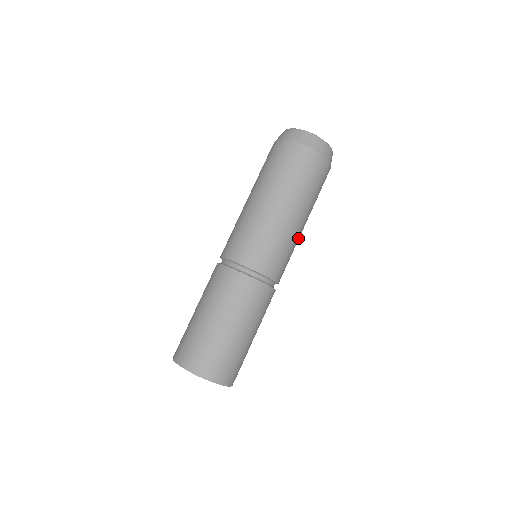
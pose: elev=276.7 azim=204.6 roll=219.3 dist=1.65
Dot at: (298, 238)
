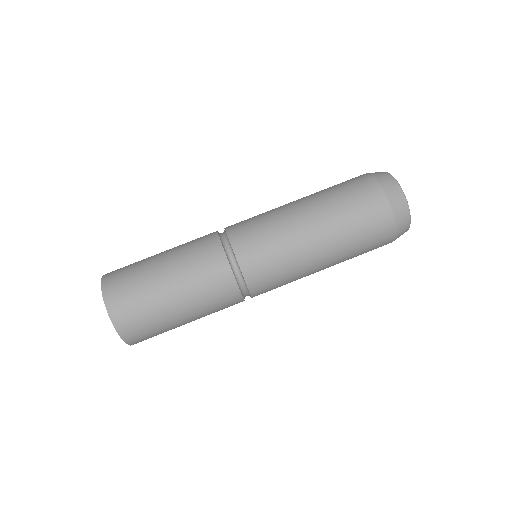
Dot at: (306, 274)
